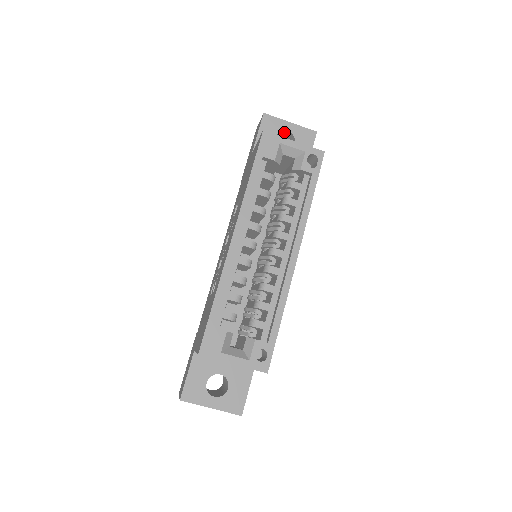
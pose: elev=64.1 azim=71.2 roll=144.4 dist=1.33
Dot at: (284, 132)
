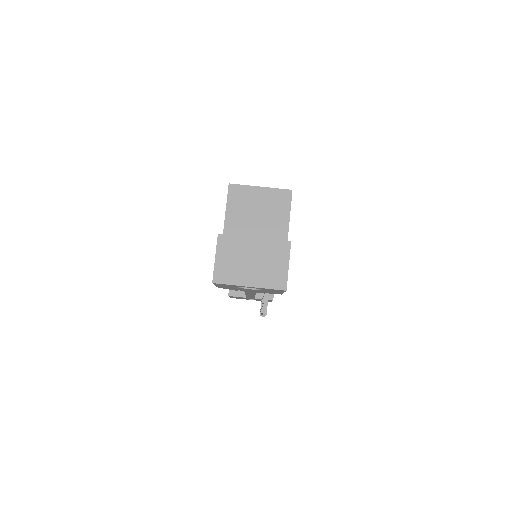
Dot at: occluded
